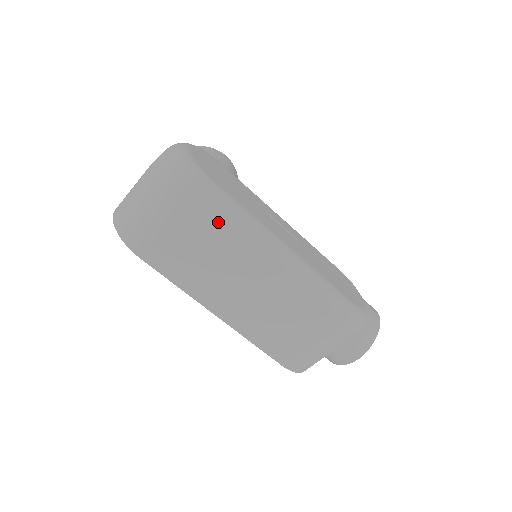
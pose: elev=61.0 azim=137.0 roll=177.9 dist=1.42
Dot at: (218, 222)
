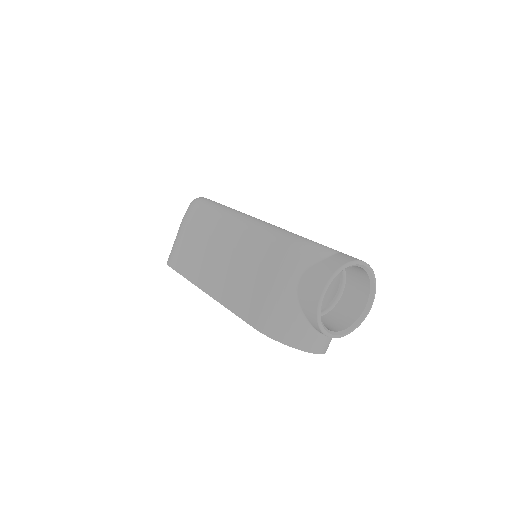
Dot at: (204, 216)
